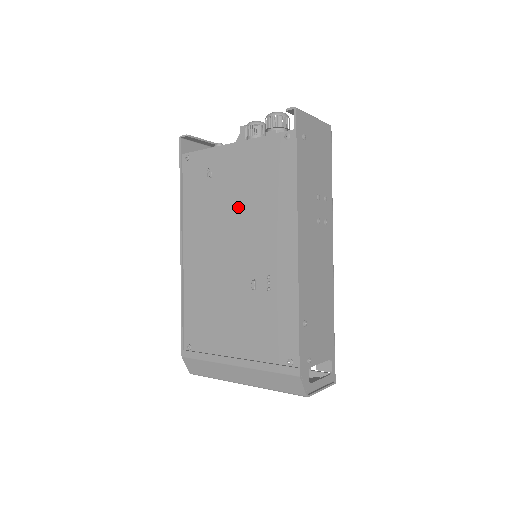
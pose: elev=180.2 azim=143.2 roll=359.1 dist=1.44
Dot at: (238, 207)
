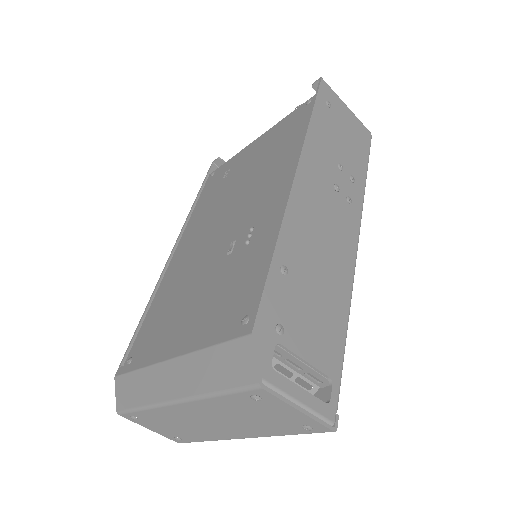
Dot at: (243, 183)
